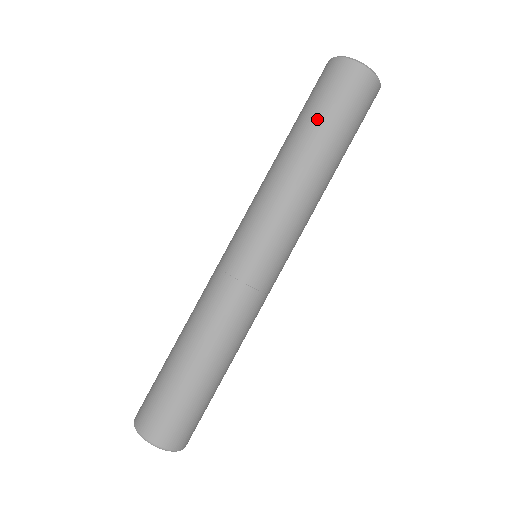
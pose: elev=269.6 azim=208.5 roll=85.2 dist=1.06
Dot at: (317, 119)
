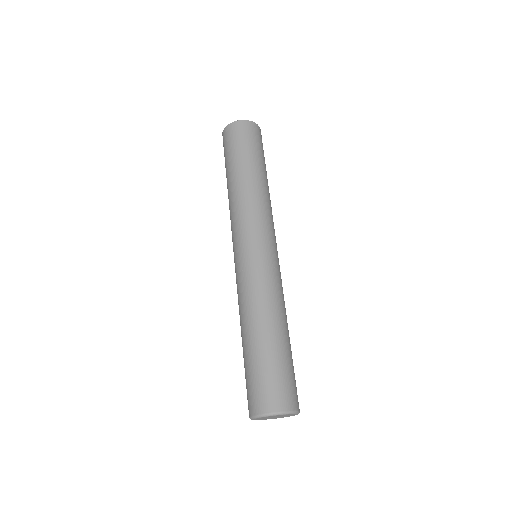
Dot at: (229, 162)
